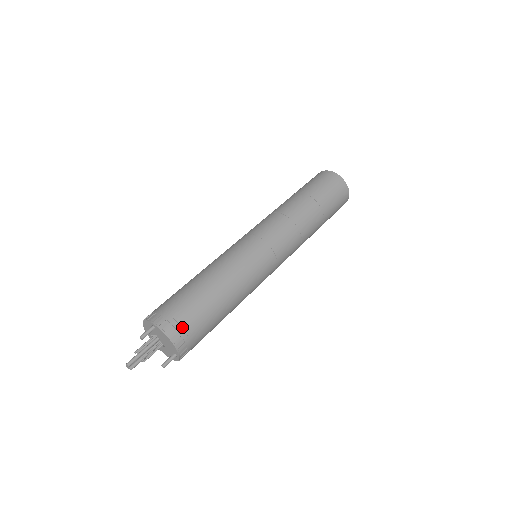
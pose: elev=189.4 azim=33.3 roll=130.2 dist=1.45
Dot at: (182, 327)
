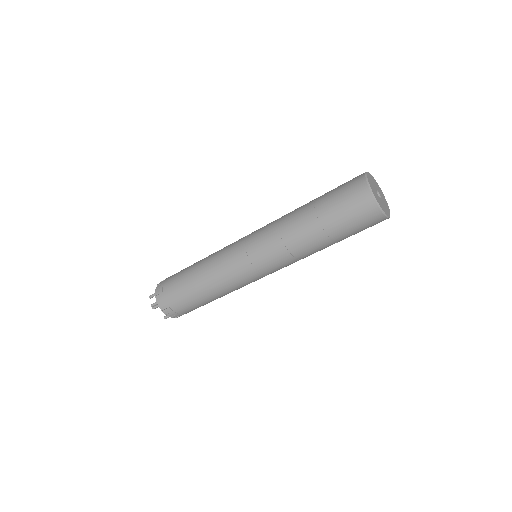
Dot at: (168, 303)
